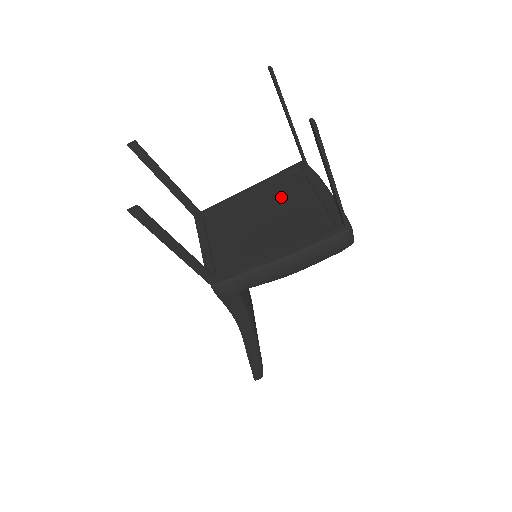
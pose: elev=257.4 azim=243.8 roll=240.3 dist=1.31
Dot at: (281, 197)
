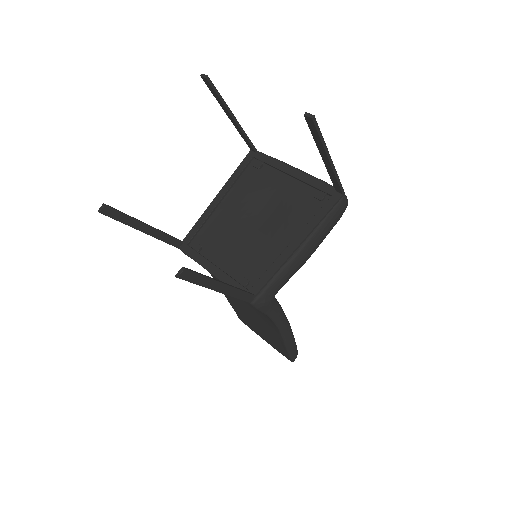
Dot at: (254, 192)
